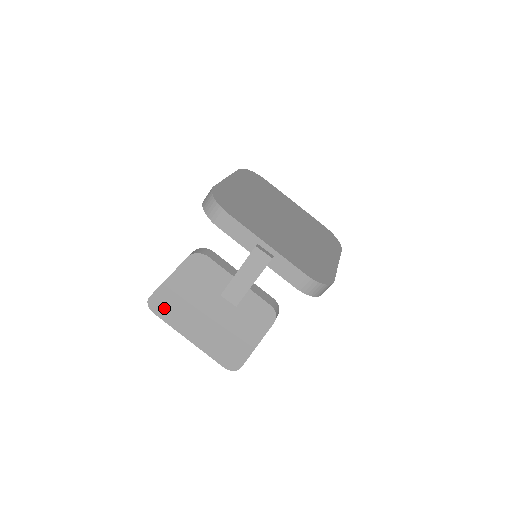
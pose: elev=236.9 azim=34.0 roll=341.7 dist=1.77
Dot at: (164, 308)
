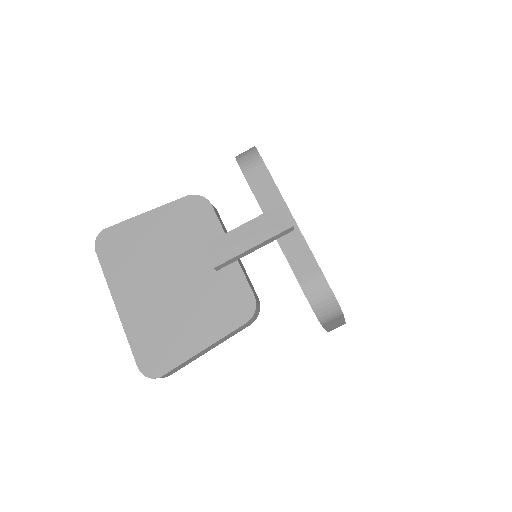
Dot at: (114, 250)
